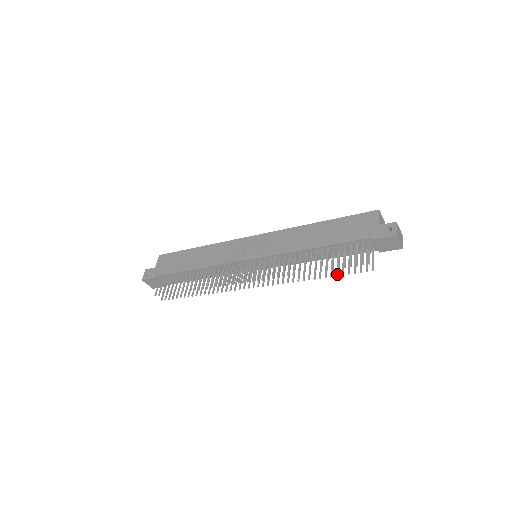
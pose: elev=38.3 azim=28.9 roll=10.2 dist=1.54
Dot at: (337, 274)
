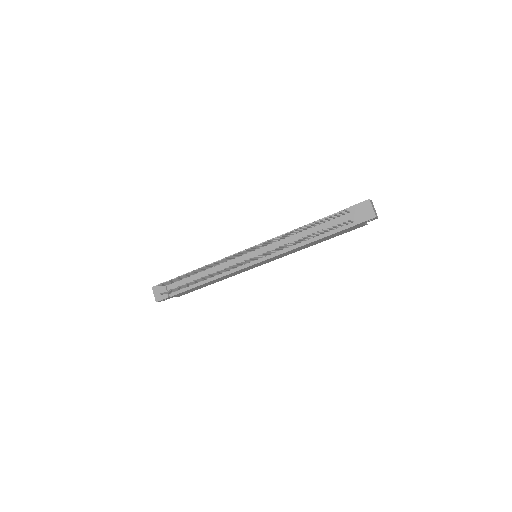
Dot at: (318, 231)
